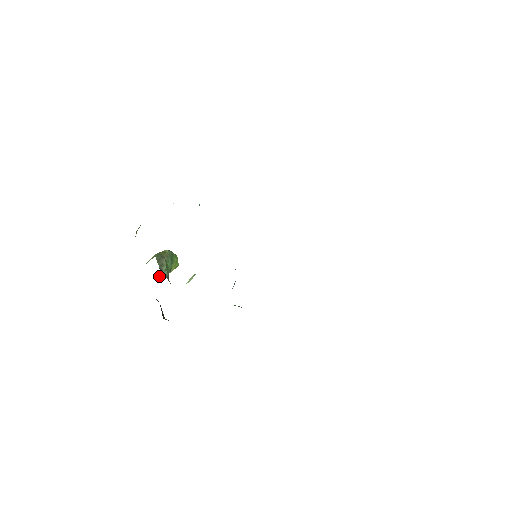
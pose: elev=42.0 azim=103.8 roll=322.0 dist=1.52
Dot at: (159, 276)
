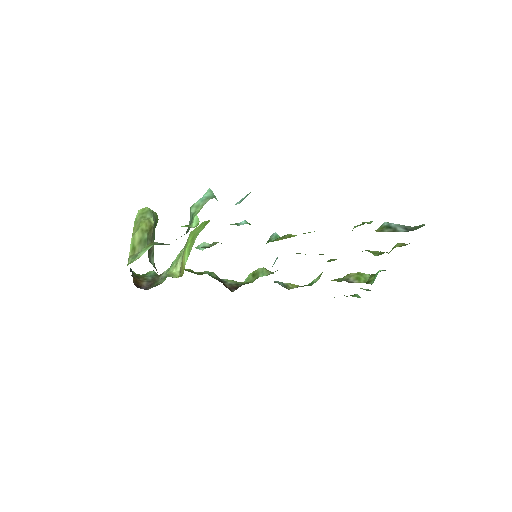
Dot at: occluded
